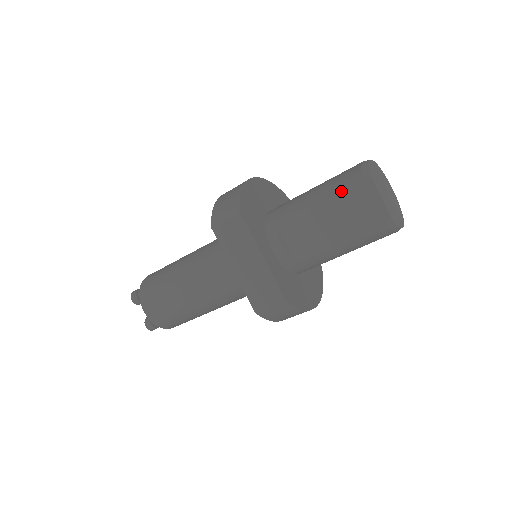
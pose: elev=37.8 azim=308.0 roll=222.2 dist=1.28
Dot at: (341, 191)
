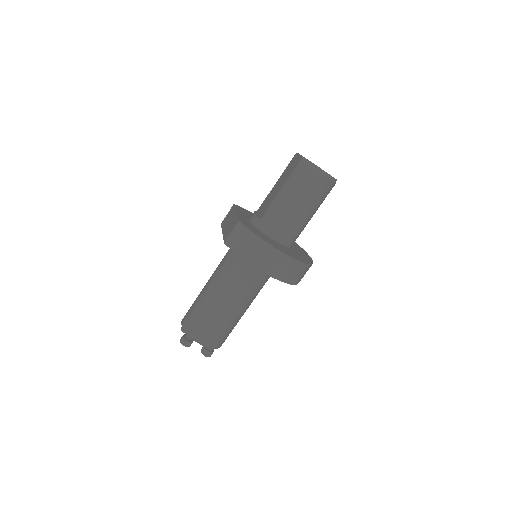
Dot at: (285, 170)
